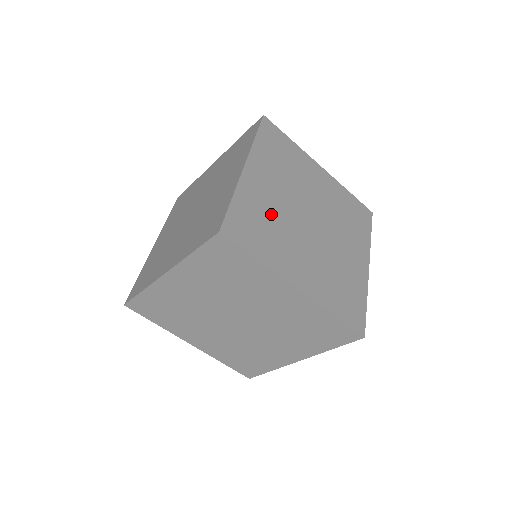
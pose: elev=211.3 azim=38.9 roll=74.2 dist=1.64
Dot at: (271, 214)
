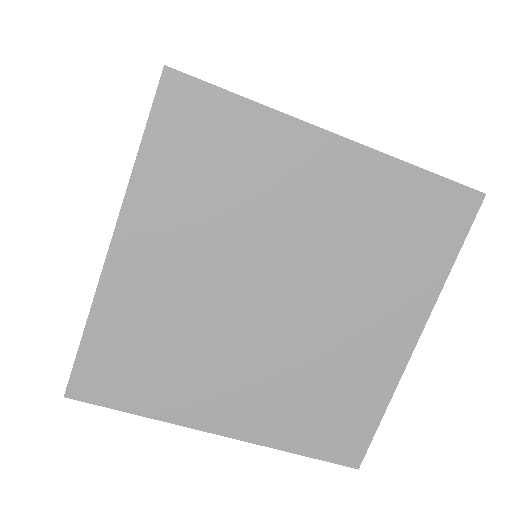
Dot at: occluded
